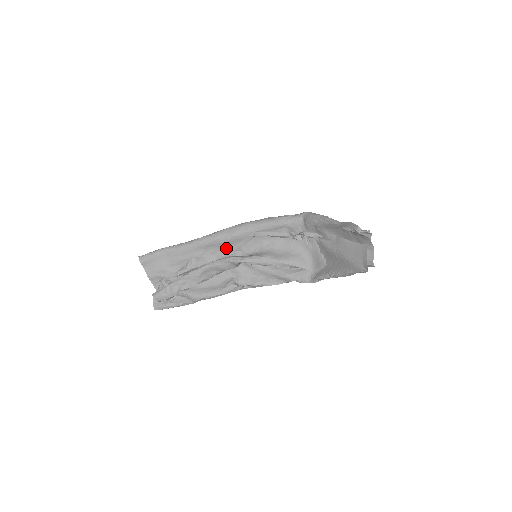
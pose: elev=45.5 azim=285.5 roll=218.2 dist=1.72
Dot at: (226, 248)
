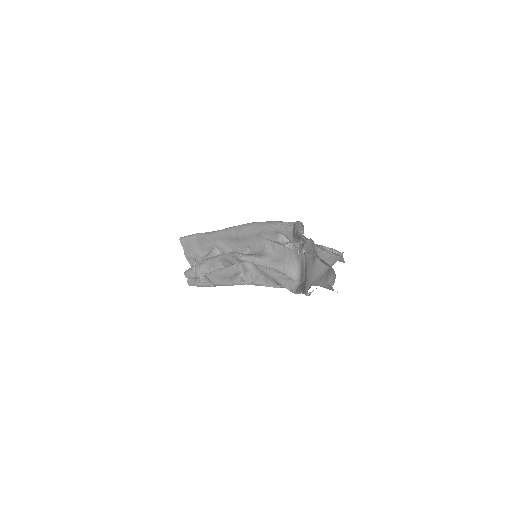
Dot at: (238, 243)
